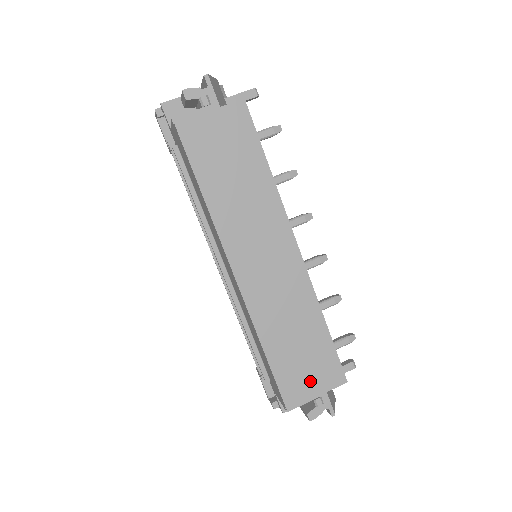
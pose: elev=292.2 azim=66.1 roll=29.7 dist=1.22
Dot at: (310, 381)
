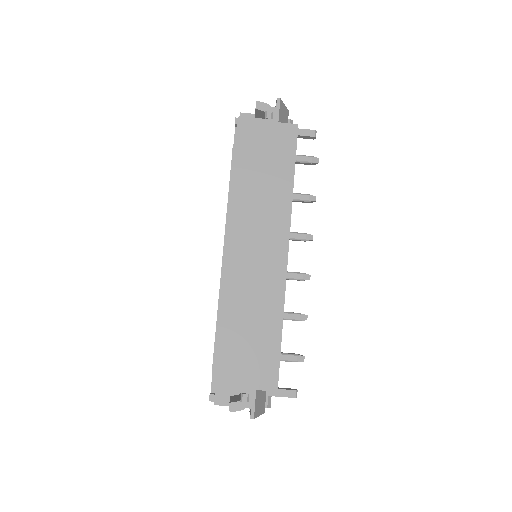
Dot at: (245, 371)
